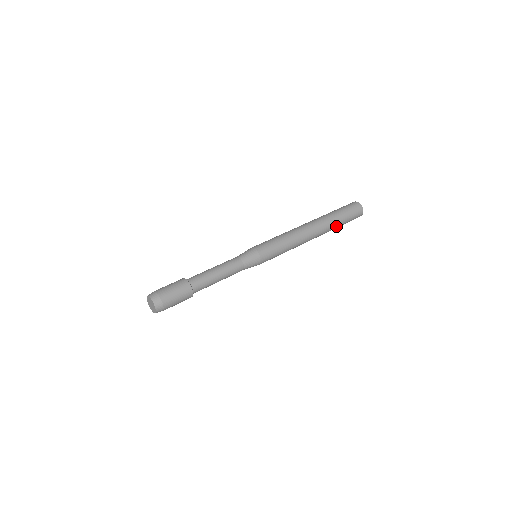
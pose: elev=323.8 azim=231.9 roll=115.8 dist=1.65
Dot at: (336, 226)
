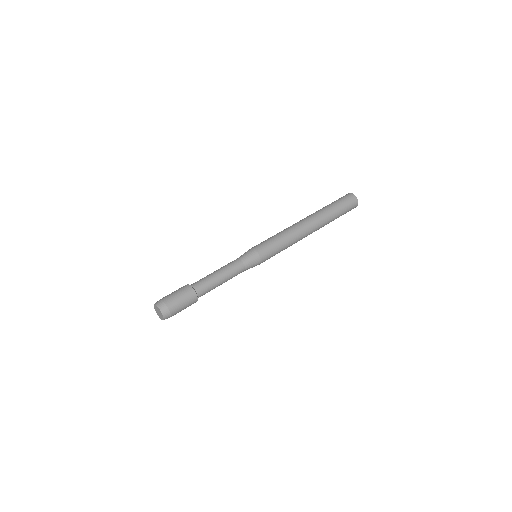
Dot at: (332, 214)
